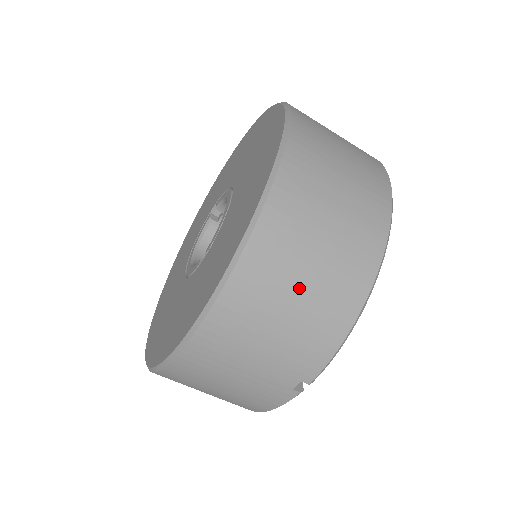
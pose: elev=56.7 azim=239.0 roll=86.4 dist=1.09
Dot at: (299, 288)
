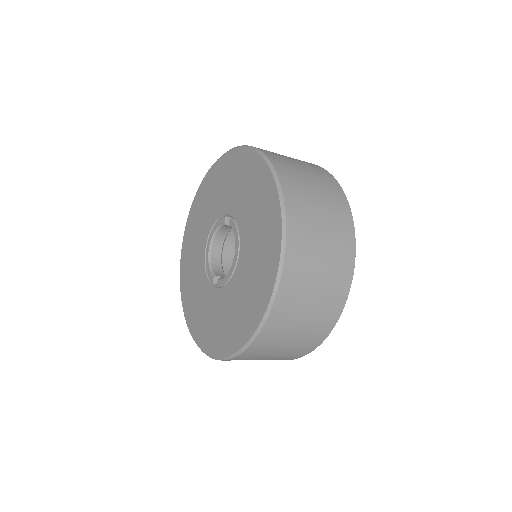
Dot at: (263, 359)
